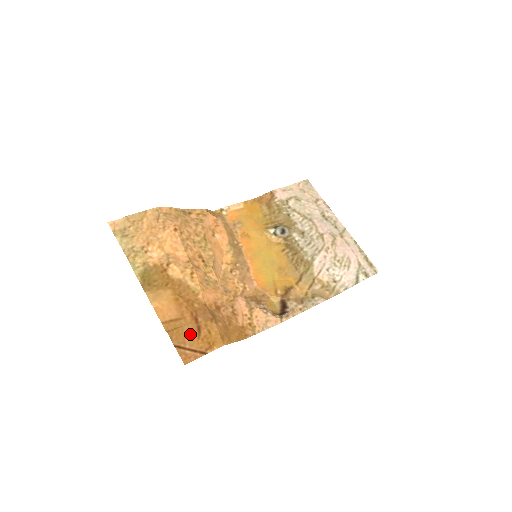
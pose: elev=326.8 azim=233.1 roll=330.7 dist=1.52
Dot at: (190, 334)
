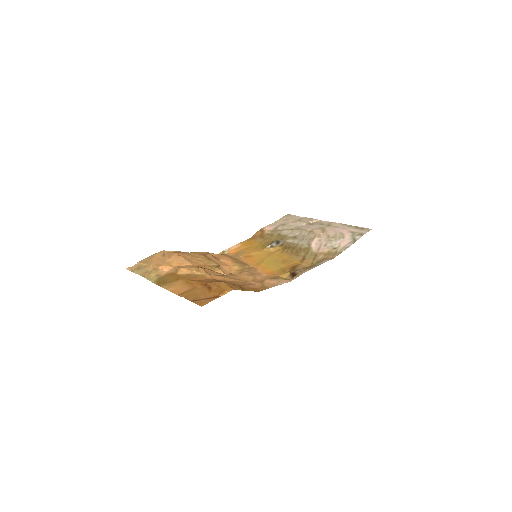
Dot at: (203, 293)
